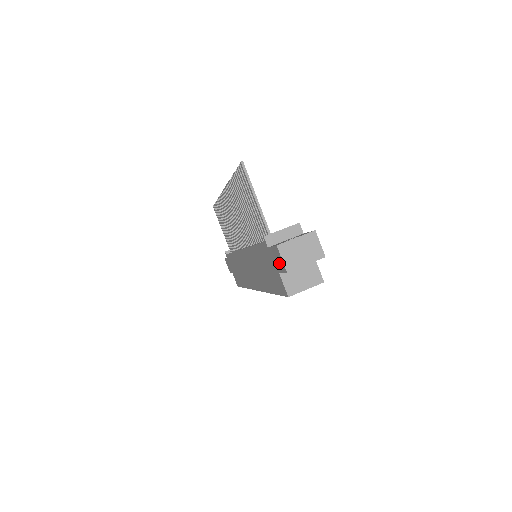
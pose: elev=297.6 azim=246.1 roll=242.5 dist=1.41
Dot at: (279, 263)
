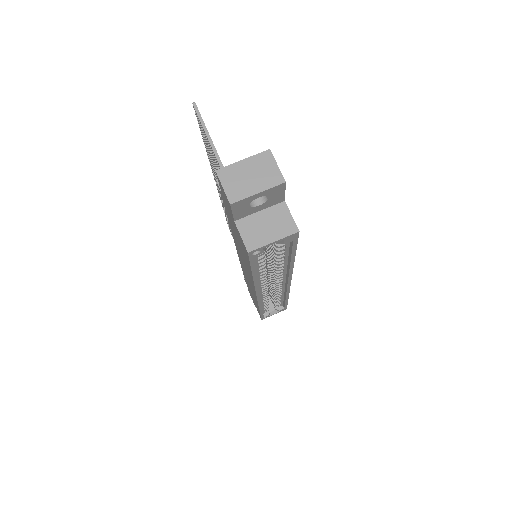
Dot at: (226, 201)
